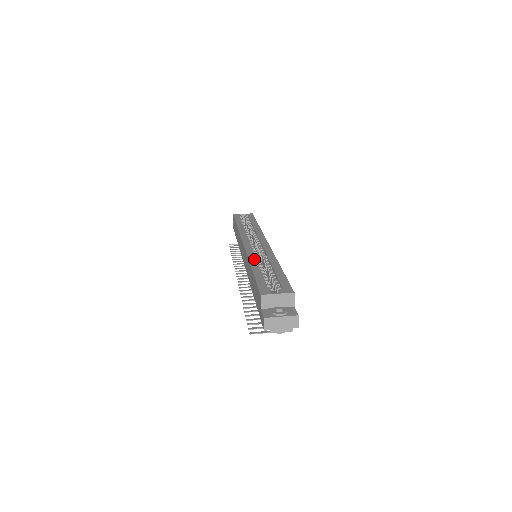
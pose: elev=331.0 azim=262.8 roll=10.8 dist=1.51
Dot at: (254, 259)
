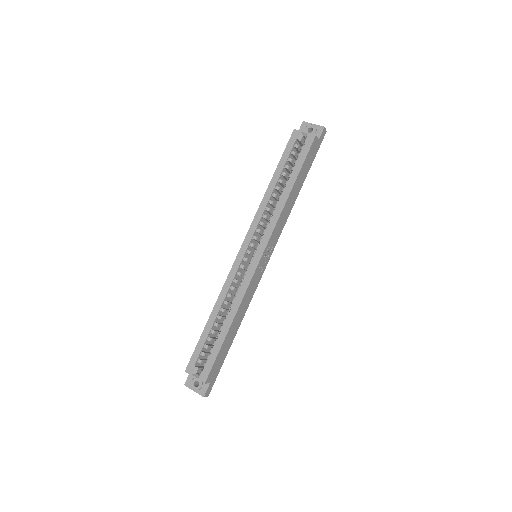
Dot at: (222, 298)
